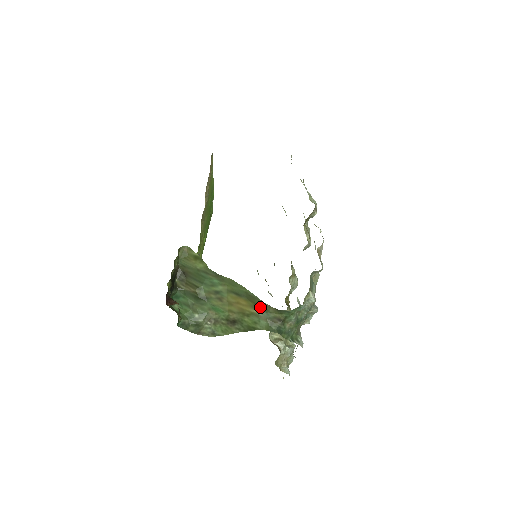
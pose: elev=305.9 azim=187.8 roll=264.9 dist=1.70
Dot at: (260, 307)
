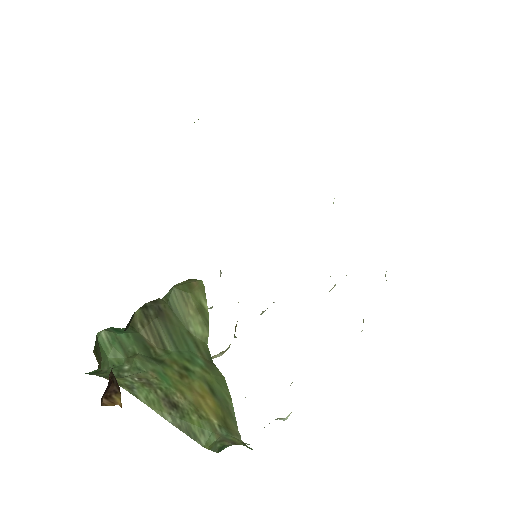
Dot at: (227, 426)
